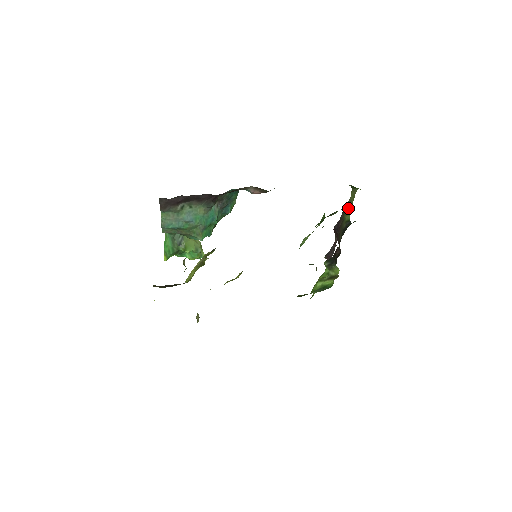
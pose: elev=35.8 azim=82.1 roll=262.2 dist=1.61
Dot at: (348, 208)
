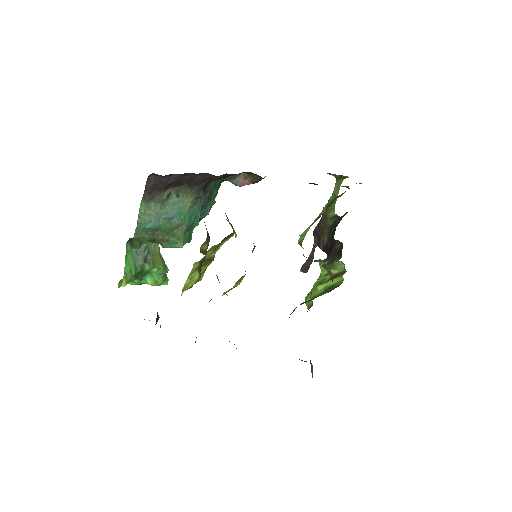
Dot at: occluded
